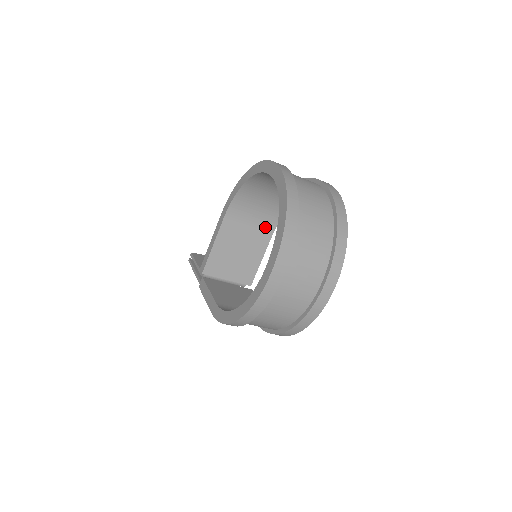
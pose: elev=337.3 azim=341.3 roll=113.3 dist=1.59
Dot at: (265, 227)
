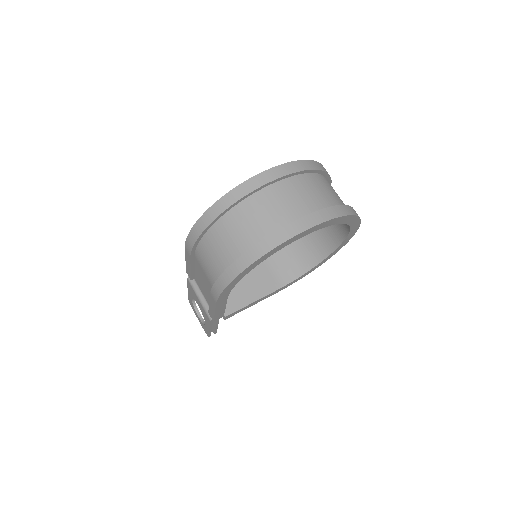
Dot at: (277, 277)
